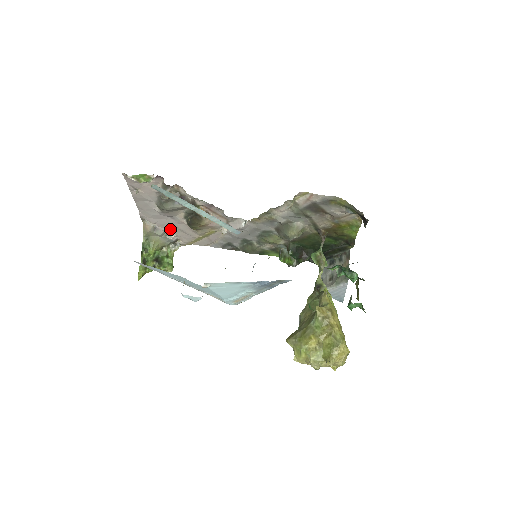
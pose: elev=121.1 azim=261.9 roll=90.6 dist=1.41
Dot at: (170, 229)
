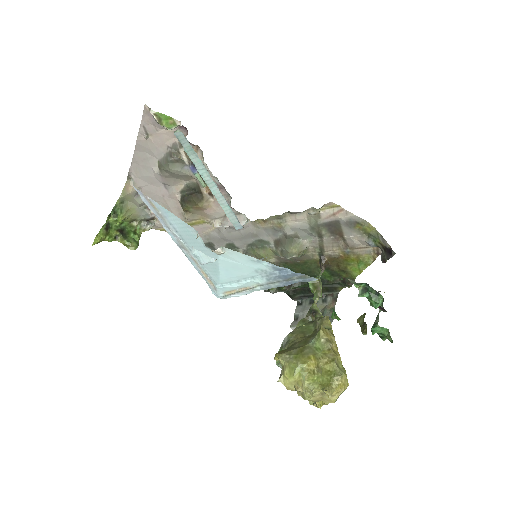
Dot at: occluded
